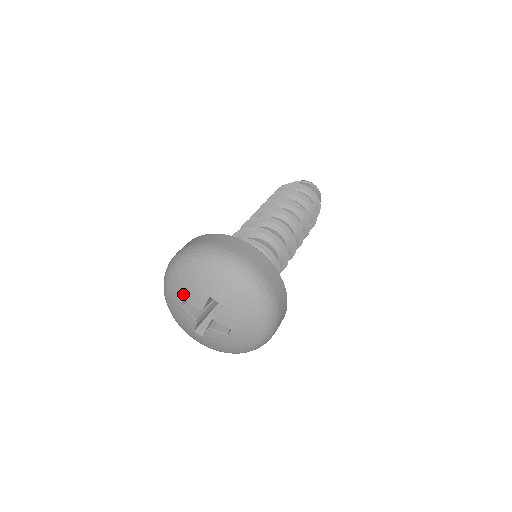
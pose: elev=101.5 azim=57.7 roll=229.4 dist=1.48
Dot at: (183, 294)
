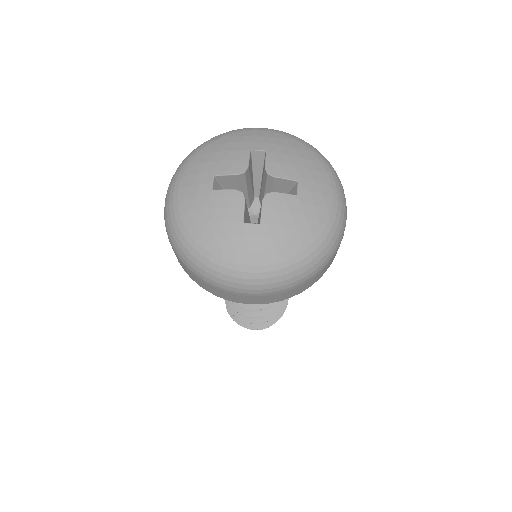
Dot at: (211, 171)
